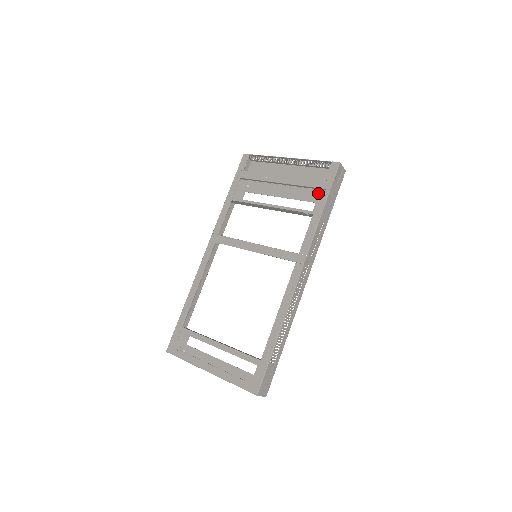
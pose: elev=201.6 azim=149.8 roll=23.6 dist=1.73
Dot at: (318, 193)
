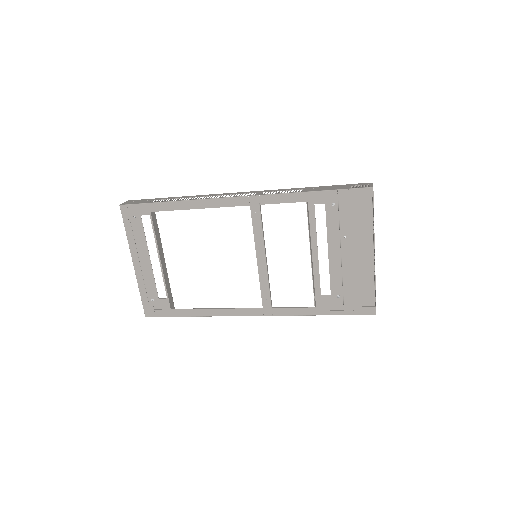
Dot at: (342, 294)
